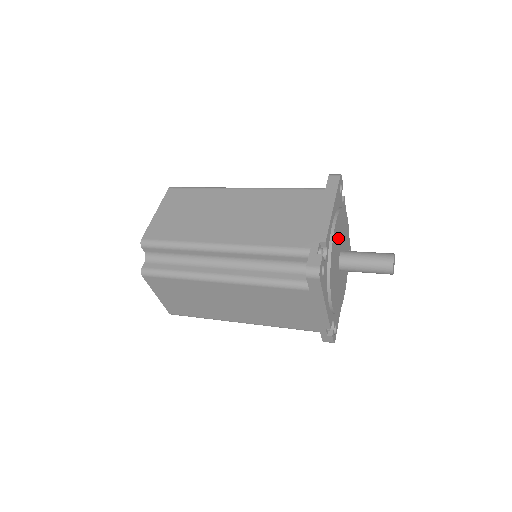
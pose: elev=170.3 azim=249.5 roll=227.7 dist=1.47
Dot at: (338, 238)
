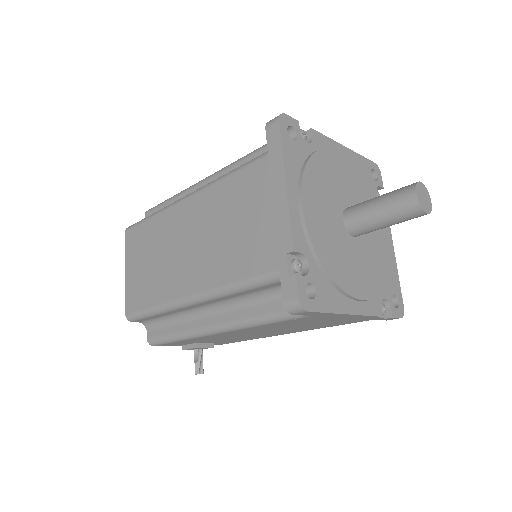
Dot at: (348, 183)
